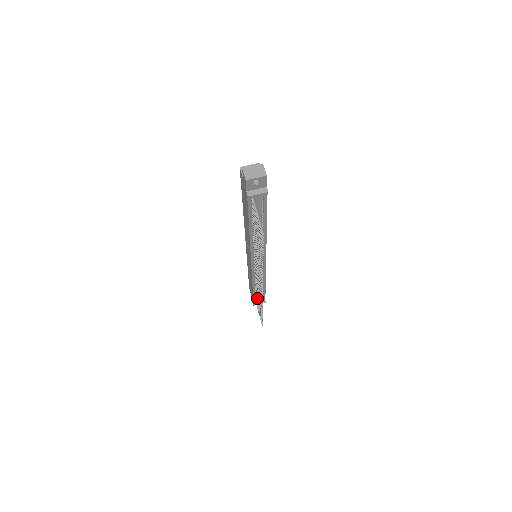
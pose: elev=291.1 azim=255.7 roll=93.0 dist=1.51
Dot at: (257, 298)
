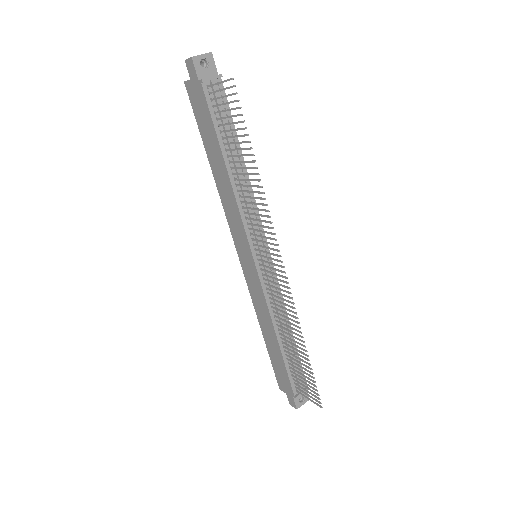
Dot at: (290, 354)
